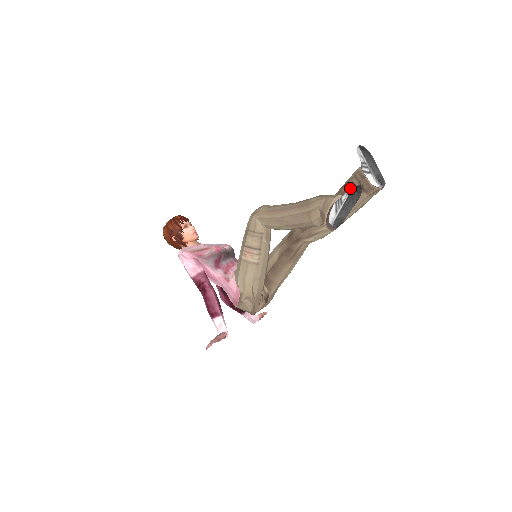
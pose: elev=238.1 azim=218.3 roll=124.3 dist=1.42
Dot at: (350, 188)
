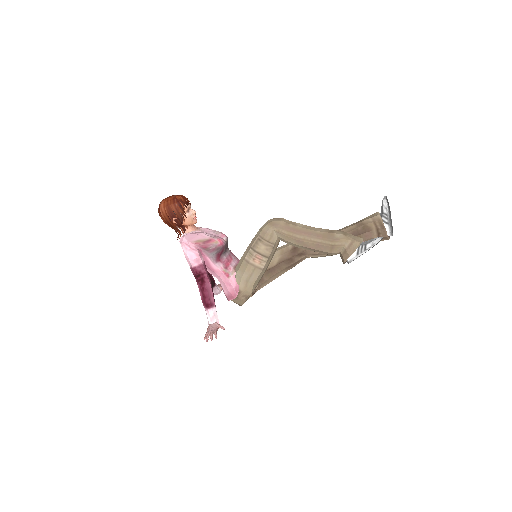
Dot at: (376, 239)
